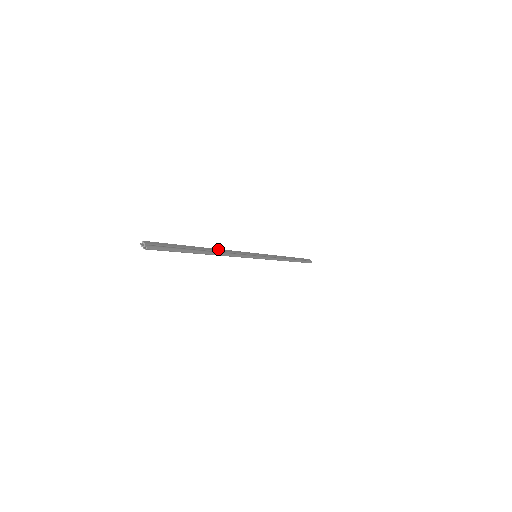
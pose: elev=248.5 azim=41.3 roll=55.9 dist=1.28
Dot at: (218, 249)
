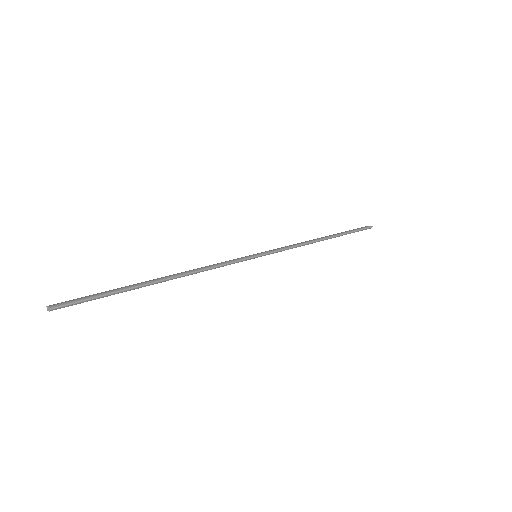
Dot at: (181, 273)
